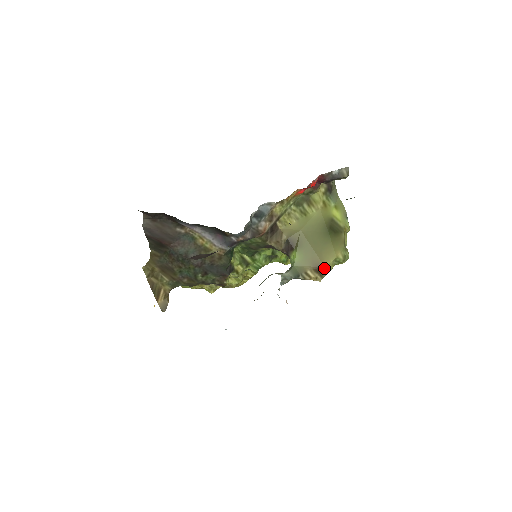
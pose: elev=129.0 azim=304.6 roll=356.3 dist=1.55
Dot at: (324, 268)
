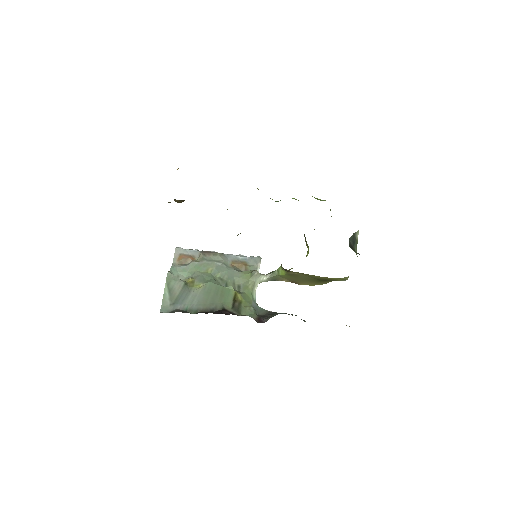
Dot at: (298, 284)
